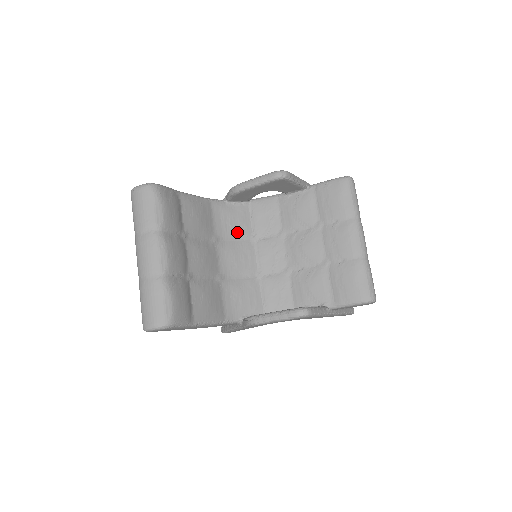
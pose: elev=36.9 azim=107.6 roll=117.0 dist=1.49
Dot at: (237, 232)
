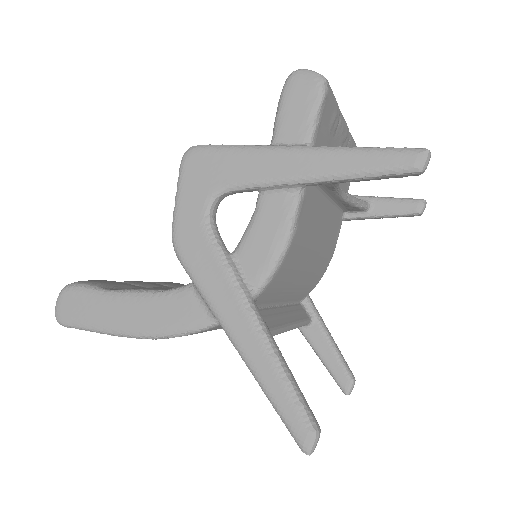
Dot at: occluded
